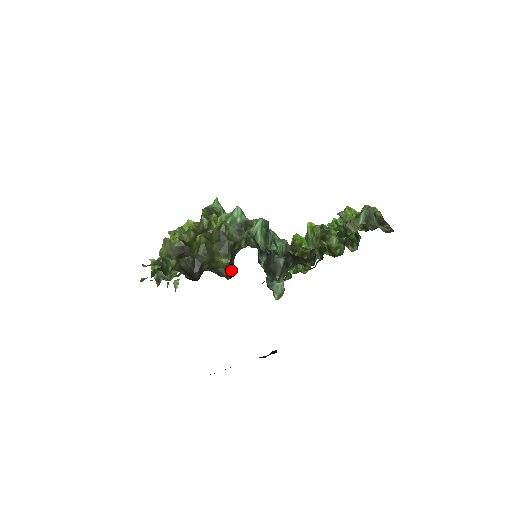
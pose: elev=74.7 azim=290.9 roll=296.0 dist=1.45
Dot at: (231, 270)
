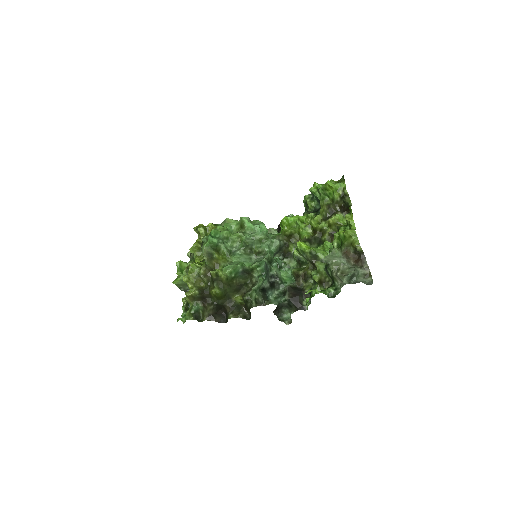
Dot at: (249, 311)
